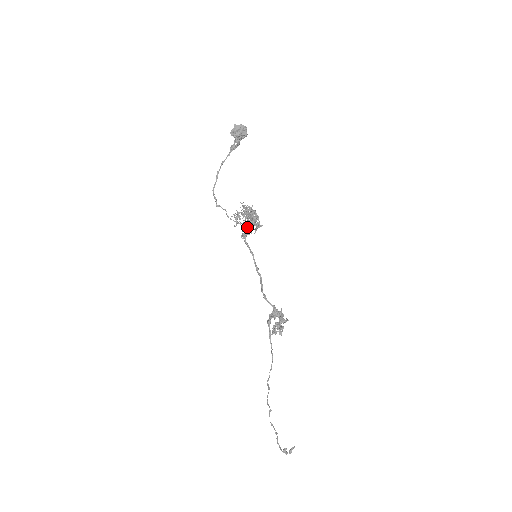
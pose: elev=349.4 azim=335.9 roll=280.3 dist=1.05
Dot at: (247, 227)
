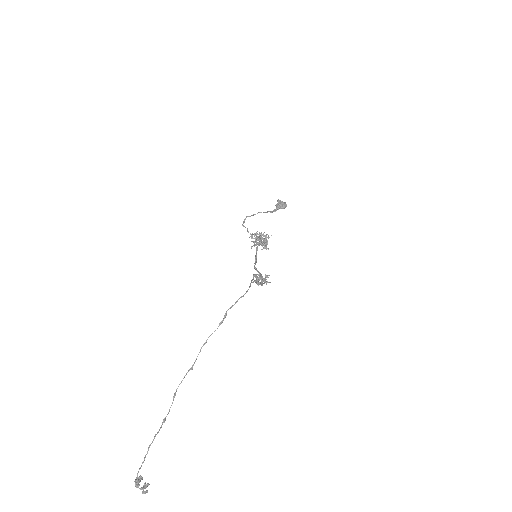
Dot at: occluded
